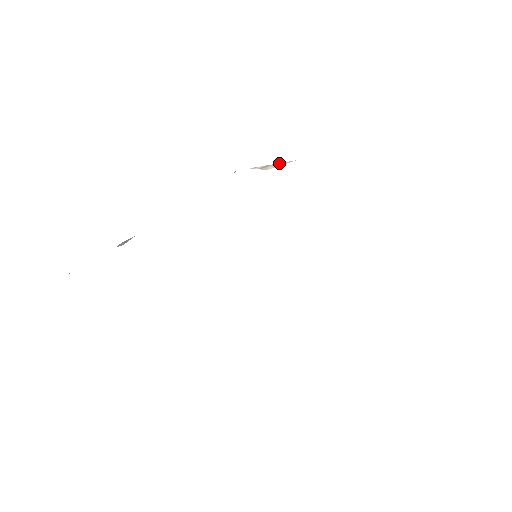
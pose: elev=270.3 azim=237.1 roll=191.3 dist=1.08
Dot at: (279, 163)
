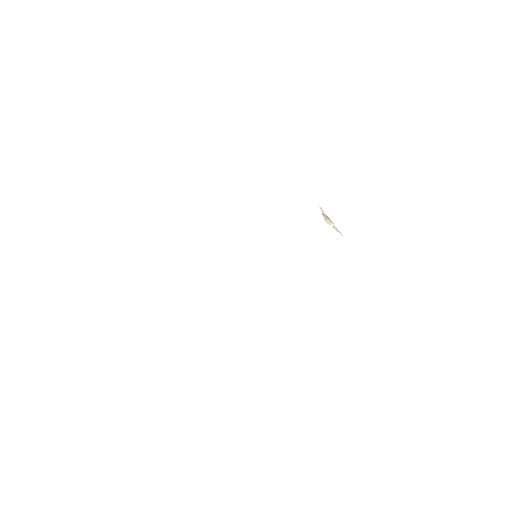
Dot at: (335, 226)
